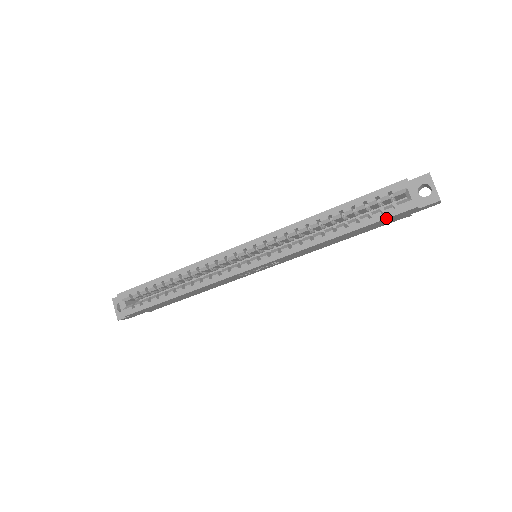
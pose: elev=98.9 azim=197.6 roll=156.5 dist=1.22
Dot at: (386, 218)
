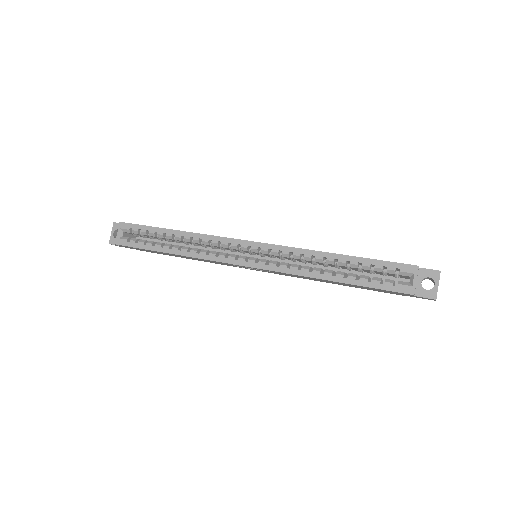
Dot at: (382, 289)
